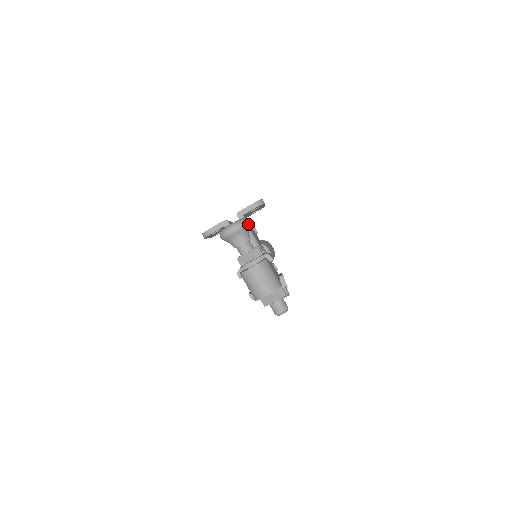
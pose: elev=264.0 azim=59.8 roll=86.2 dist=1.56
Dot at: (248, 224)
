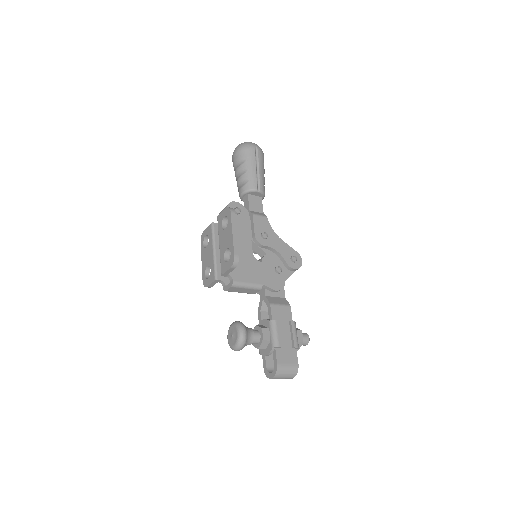
Dot at: (246, 337)
